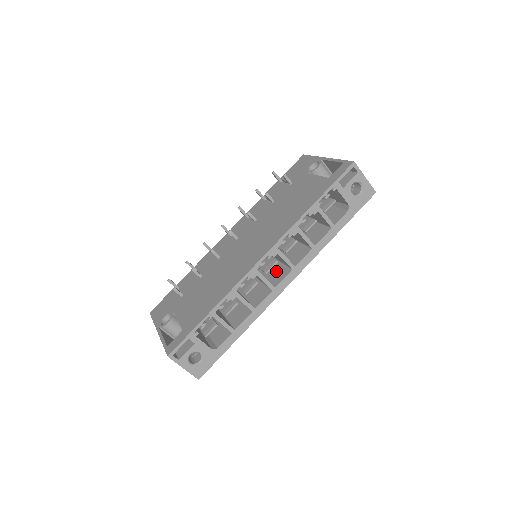
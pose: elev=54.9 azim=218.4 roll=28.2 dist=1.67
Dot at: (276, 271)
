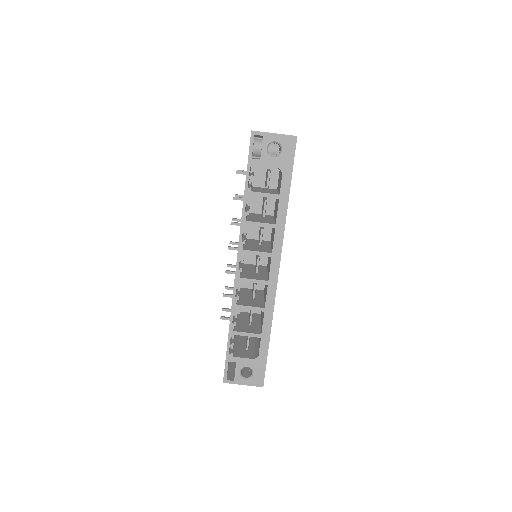
Dot at: (269, 263)
